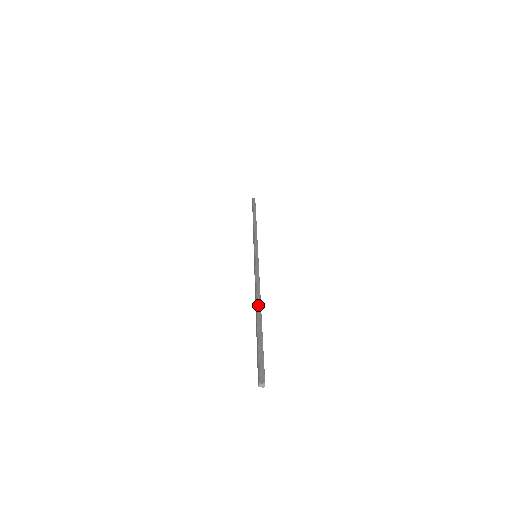
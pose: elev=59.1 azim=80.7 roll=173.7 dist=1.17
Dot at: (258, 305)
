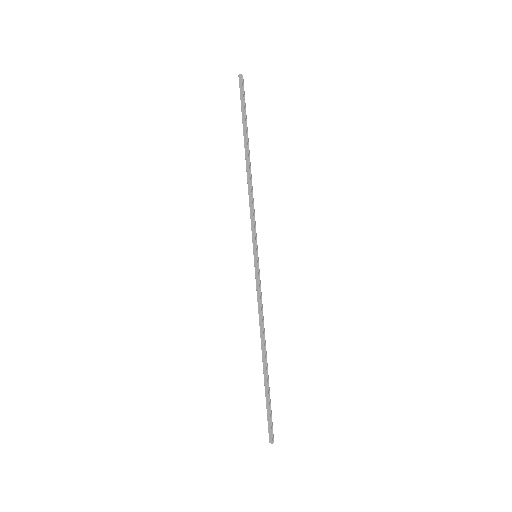
Dot at: (265, 351)
